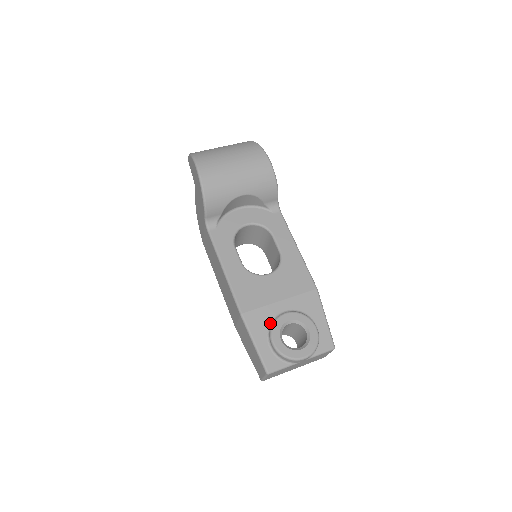
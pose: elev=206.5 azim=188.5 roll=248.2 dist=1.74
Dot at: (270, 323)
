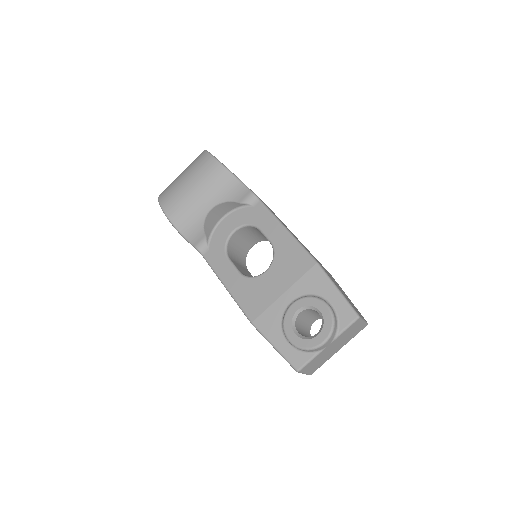
Dot at: (281, 320)
